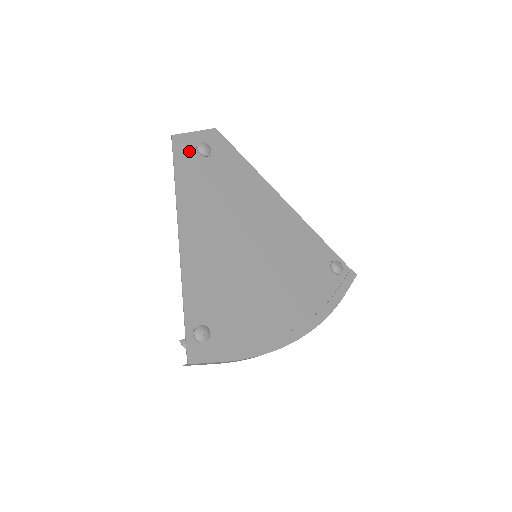
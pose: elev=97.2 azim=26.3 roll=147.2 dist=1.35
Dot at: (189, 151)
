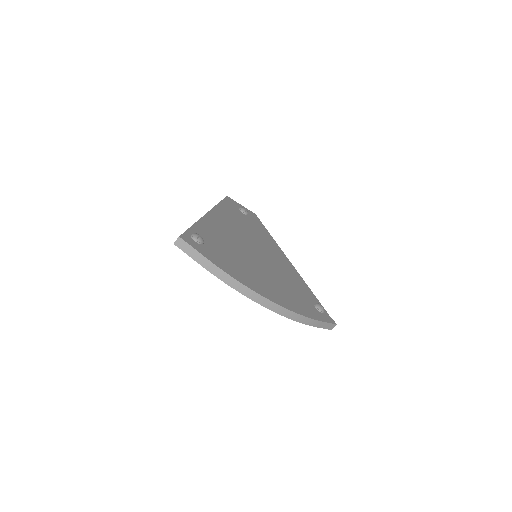
Dot at: (234, 205)
